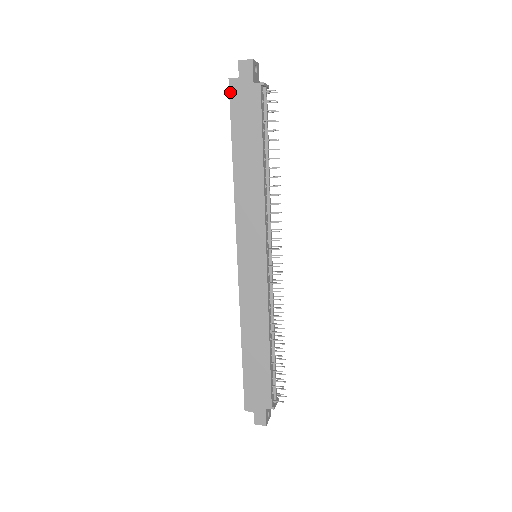
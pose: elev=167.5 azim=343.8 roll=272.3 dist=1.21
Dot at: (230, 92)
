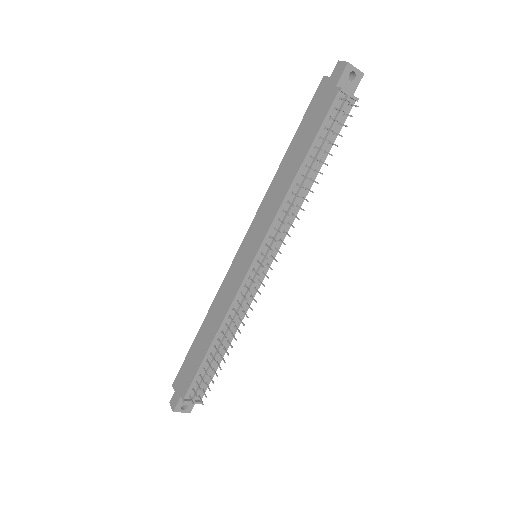
Dot at: (318, 89)
